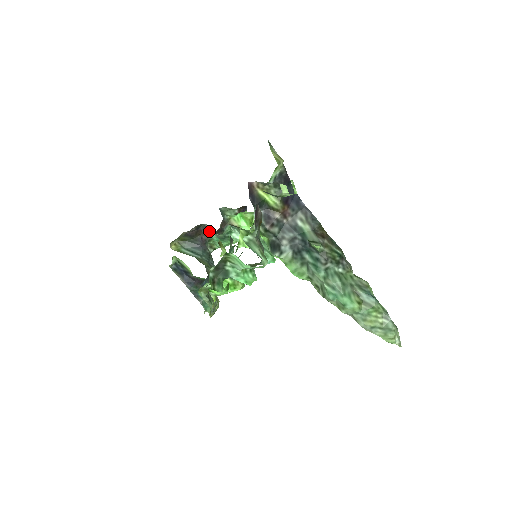
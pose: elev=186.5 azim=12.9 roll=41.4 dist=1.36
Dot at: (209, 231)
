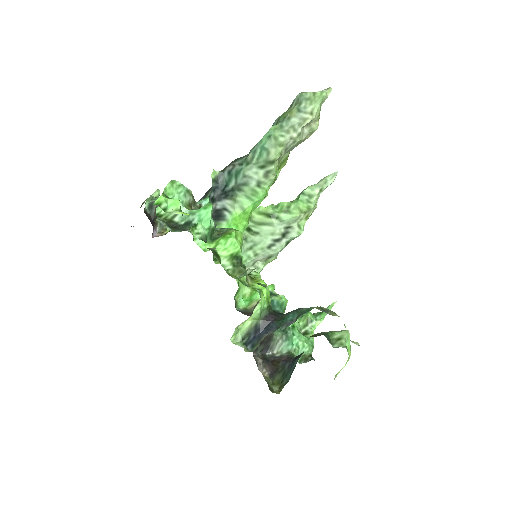
Dot at: (280, 354)
